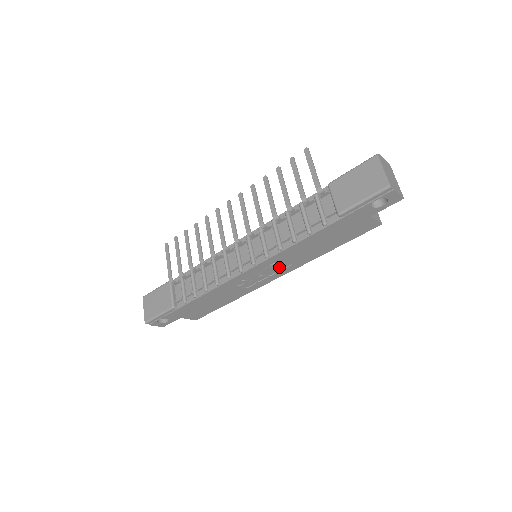
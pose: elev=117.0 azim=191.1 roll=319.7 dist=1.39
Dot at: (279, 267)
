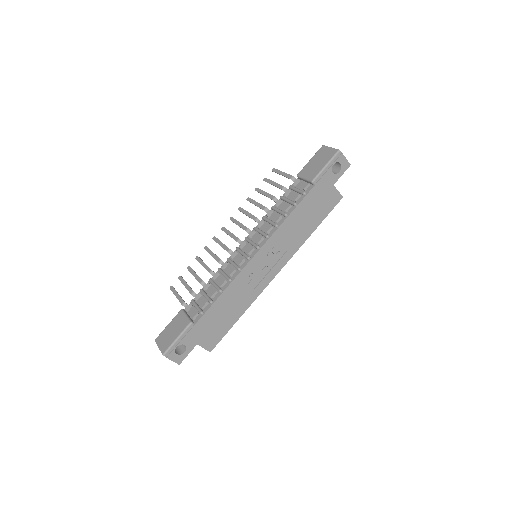
Dot at: (278, 254)
